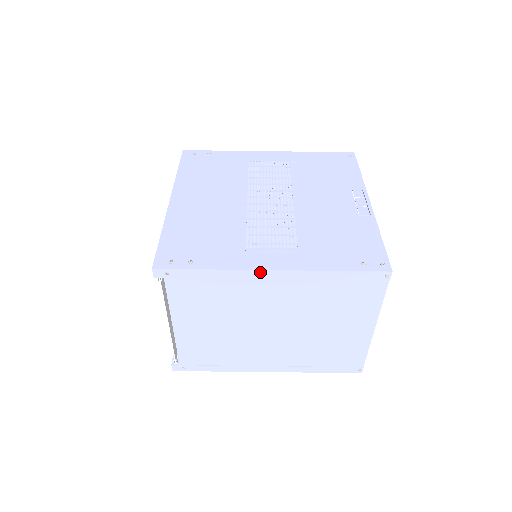
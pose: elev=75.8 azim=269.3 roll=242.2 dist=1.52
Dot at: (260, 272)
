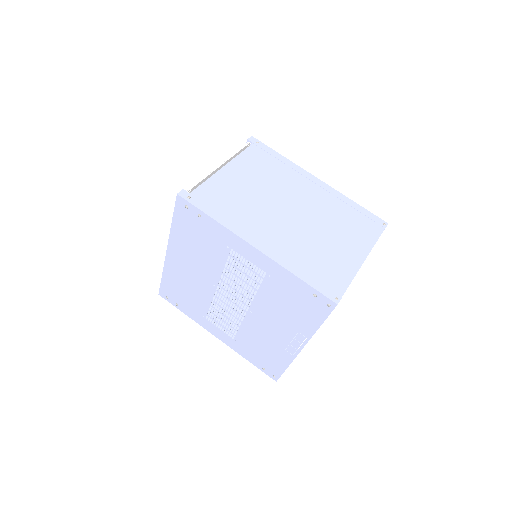
Dot at: (310, 175)
